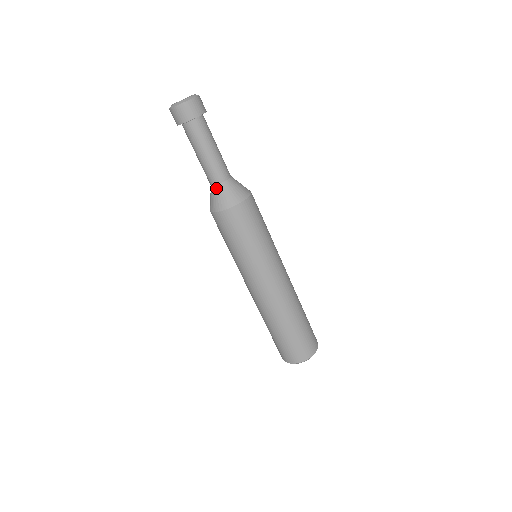
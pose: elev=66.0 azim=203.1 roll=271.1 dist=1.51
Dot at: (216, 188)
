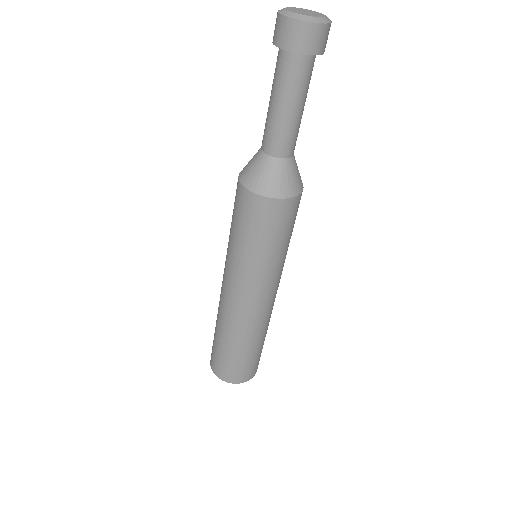
Dot at: (284, 163)
